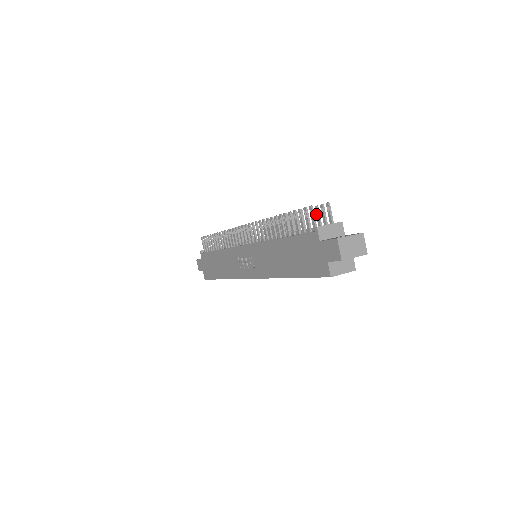
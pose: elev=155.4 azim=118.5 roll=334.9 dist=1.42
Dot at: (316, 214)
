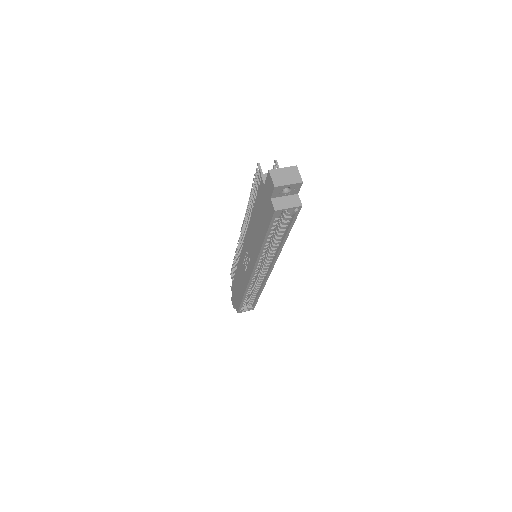
Dot at: occluded
